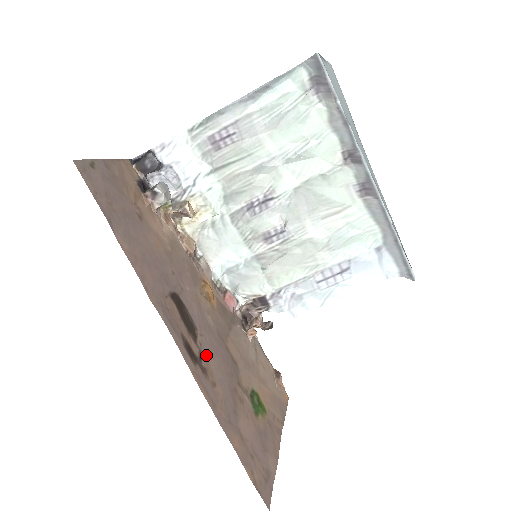
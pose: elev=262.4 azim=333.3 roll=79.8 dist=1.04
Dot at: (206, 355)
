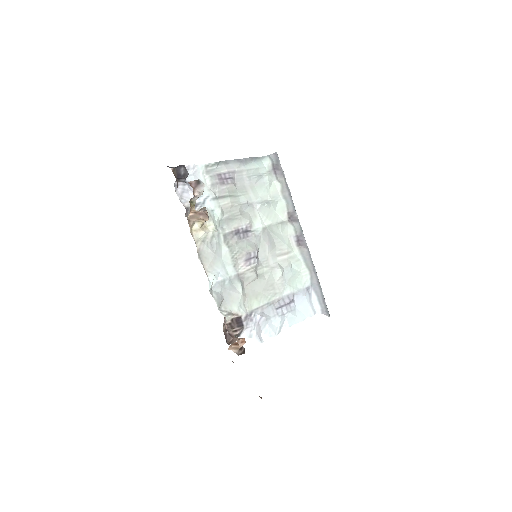
Dot at: occluded
